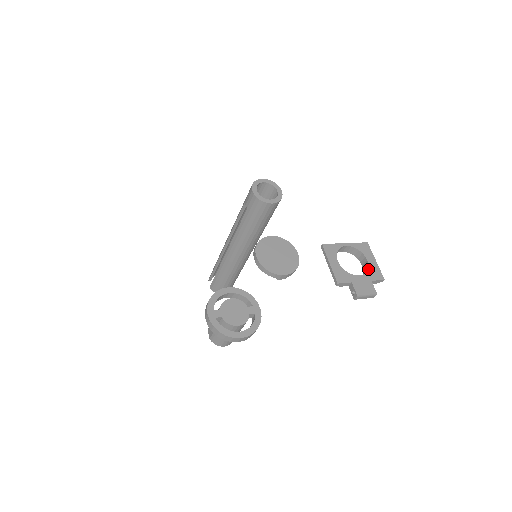
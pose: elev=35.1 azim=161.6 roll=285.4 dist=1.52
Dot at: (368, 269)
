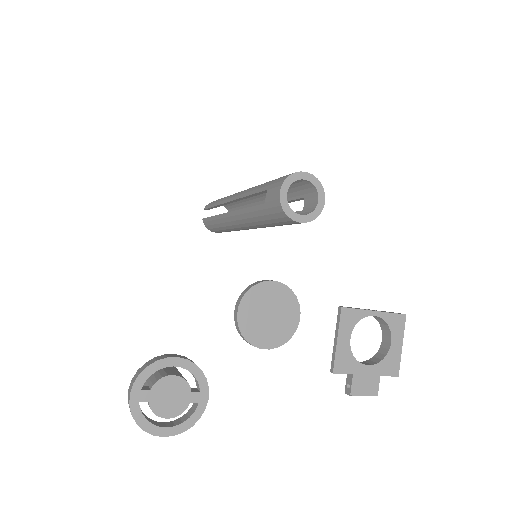
Dot at: (385, 357)
